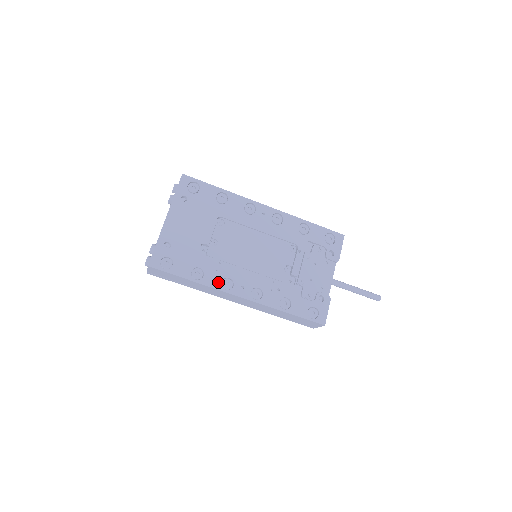
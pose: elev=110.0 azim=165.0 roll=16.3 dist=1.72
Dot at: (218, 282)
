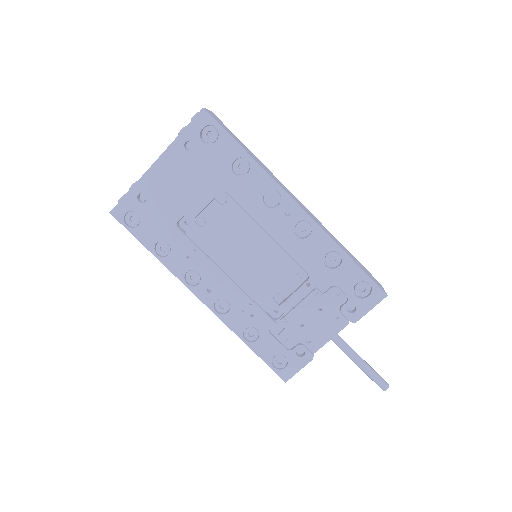
Dot at: (182, 270)
